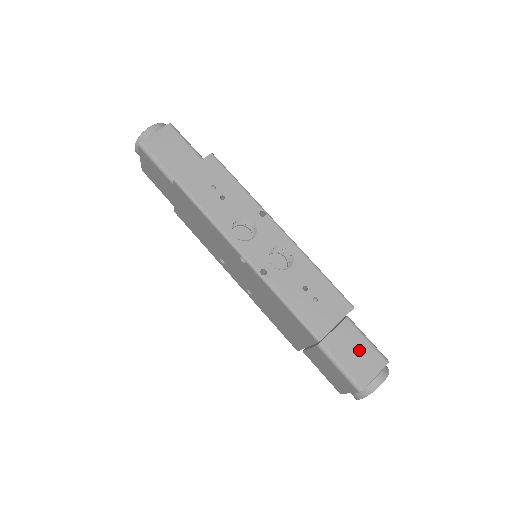
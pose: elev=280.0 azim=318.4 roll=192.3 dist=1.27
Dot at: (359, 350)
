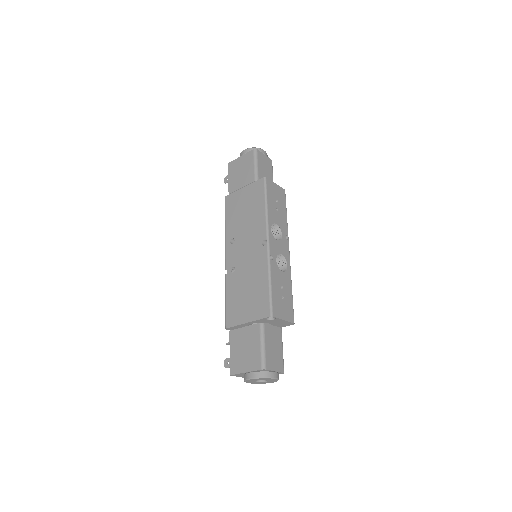
Dot at: (277, 349)
